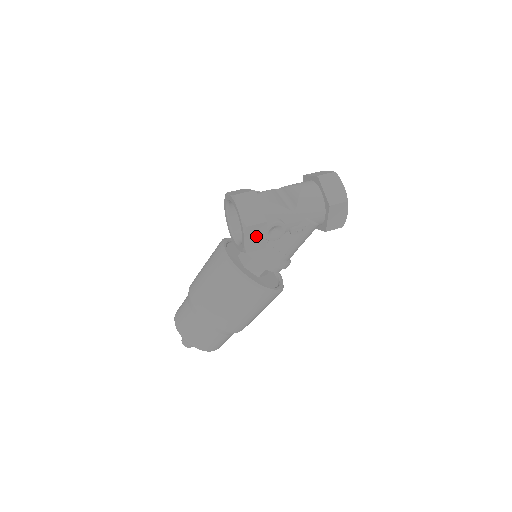
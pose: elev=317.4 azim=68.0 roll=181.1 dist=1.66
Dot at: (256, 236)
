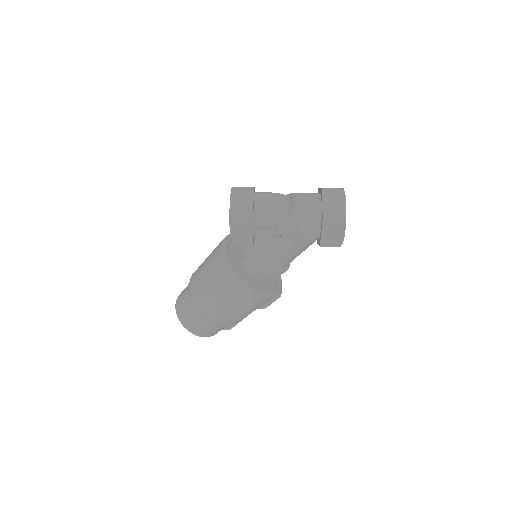
Dot at: (242, 230)
